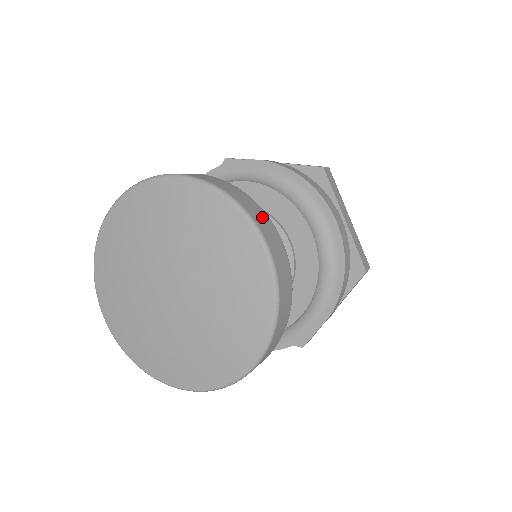
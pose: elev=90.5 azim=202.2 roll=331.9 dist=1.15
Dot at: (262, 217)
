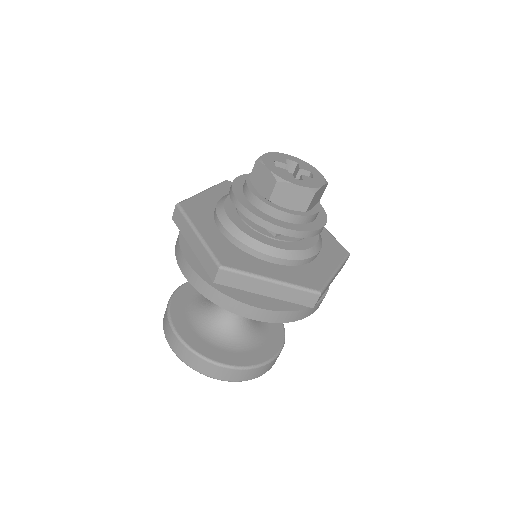
Dot at: (207, 367)
